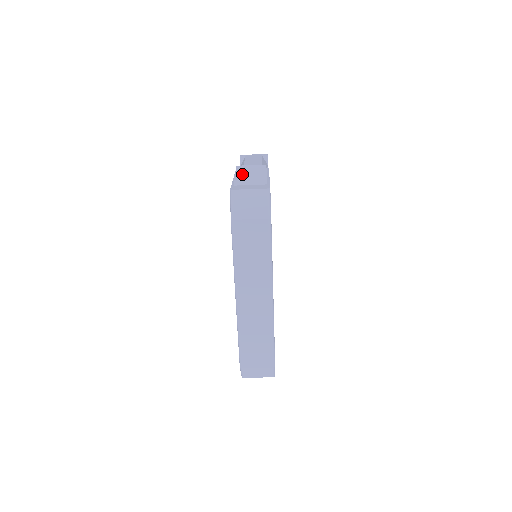
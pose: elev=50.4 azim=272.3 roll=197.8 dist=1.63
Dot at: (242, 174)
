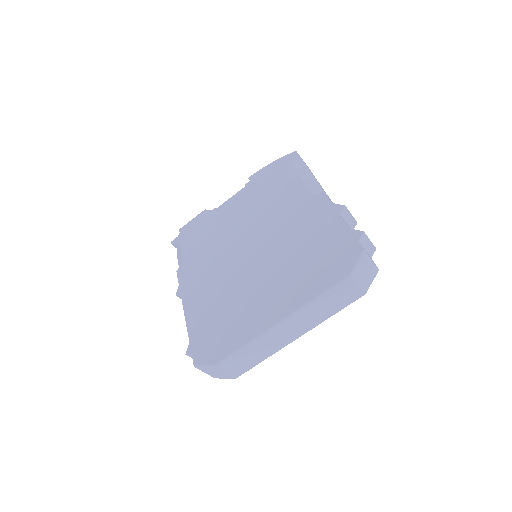
Dot at: (367, 236)
